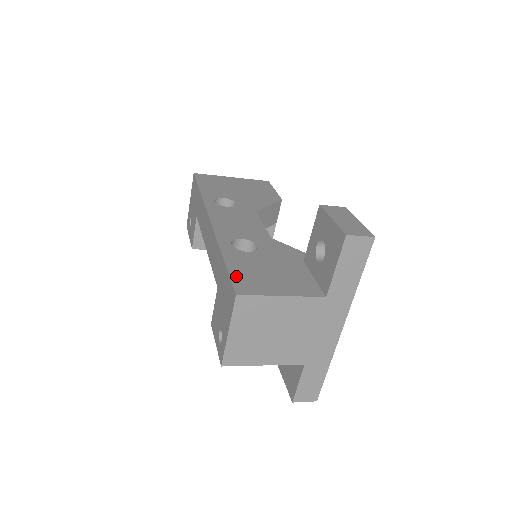
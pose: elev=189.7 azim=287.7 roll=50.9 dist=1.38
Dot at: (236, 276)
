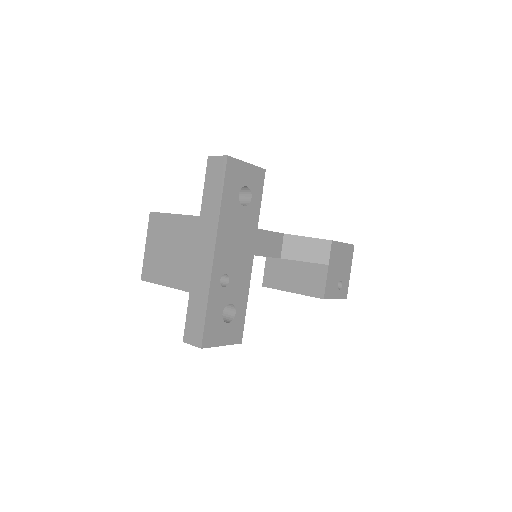
Dot at: occluded
